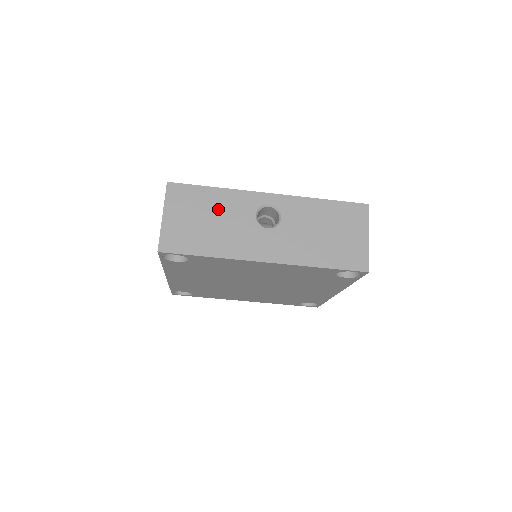
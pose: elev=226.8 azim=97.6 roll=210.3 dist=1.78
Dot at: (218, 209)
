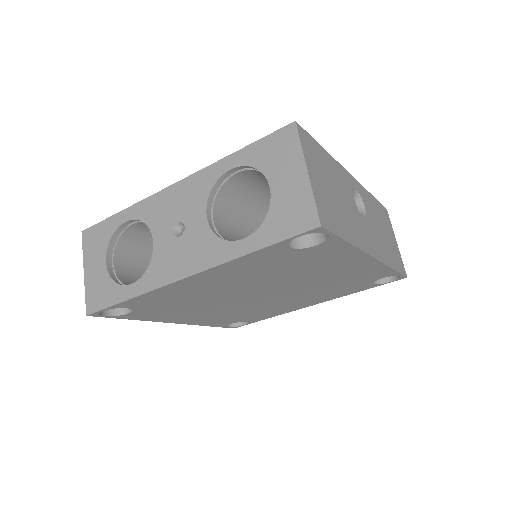
Dot at: (336, 180)
